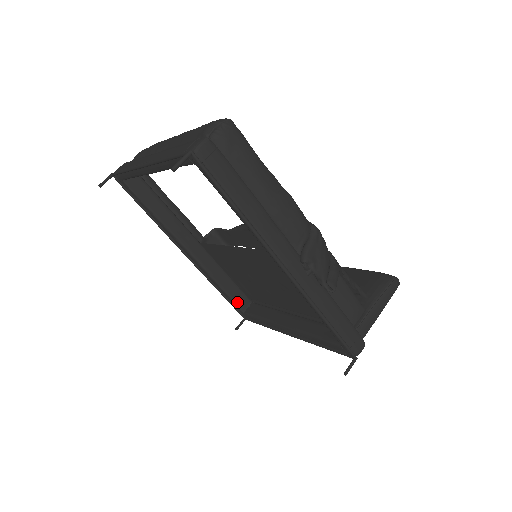
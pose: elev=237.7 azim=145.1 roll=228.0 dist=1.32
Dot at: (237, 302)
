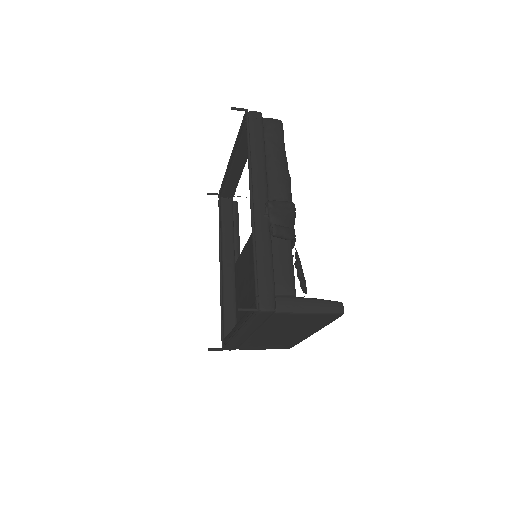
Dot at: (226, 325)
